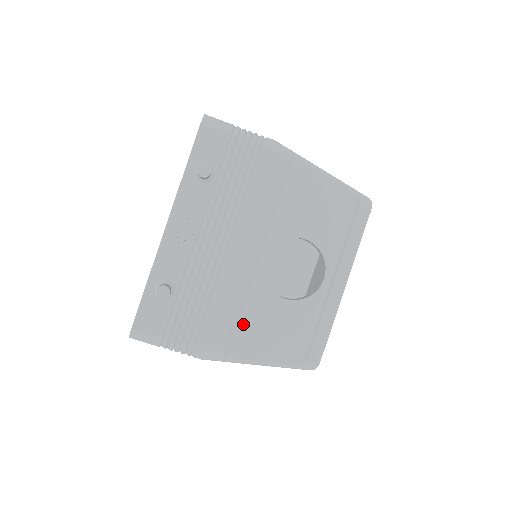
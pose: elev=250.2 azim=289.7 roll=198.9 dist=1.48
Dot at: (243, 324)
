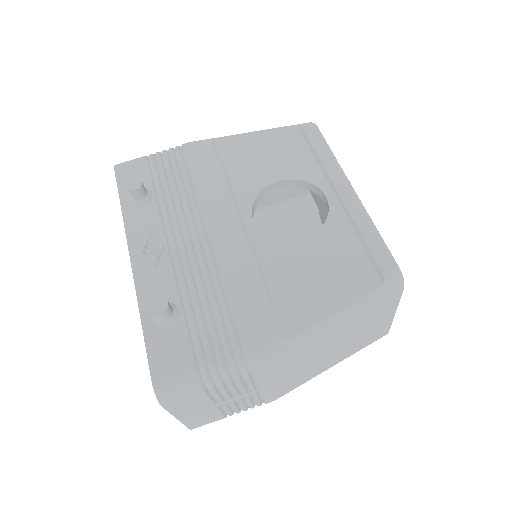
Dot at: (279, 291)
